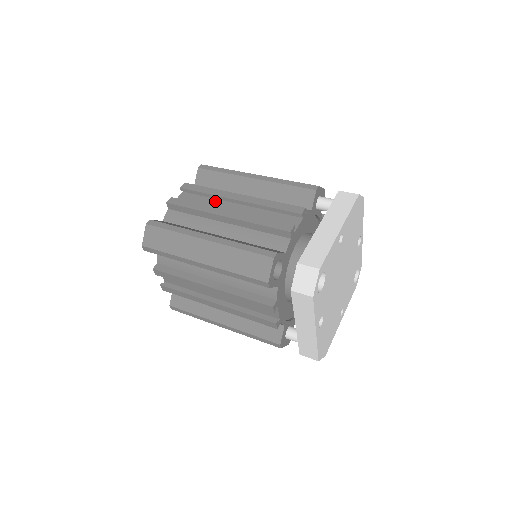
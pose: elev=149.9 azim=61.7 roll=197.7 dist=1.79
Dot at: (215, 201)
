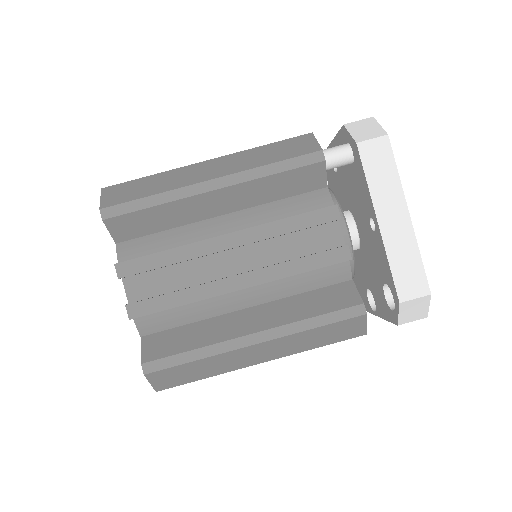
Dot at: (189, 262)
